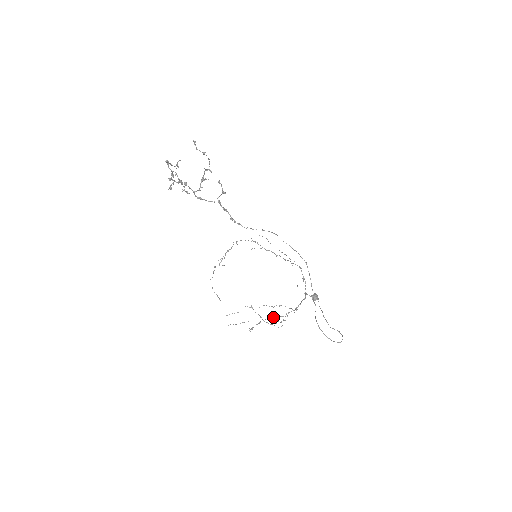
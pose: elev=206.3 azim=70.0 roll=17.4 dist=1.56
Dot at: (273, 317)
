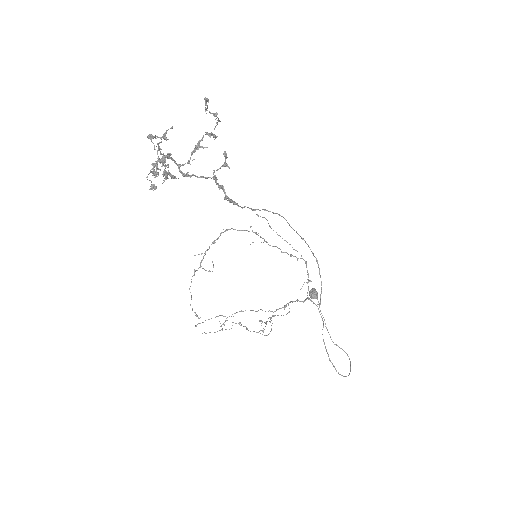
Dot at: (253, 310)
